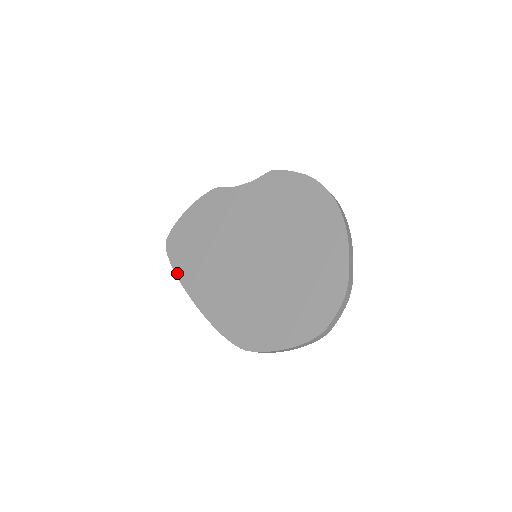
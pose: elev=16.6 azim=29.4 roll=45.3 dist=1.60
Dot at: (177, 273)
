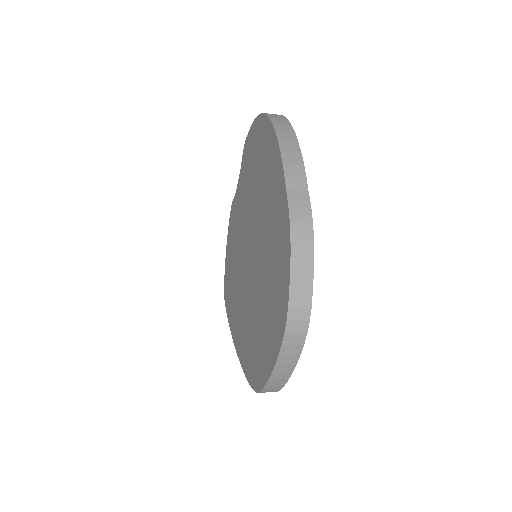
Dot at: (229, 322)
